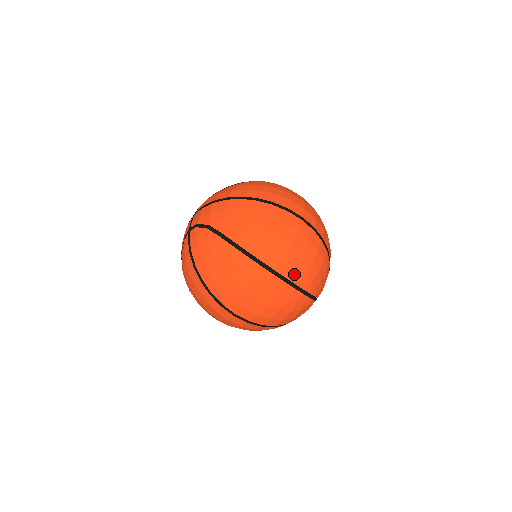
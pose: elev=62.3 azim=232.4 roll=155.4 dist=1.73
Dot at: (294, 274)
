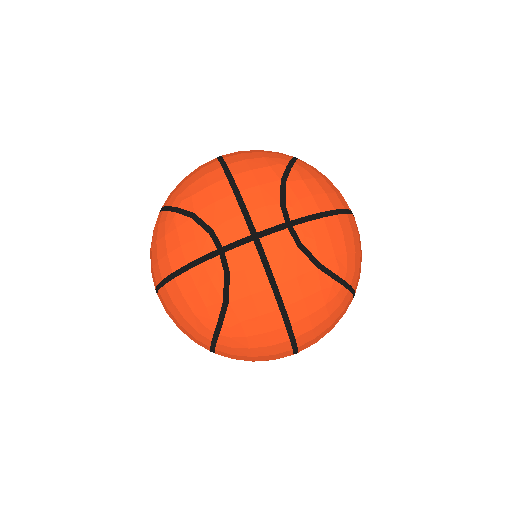
Dot at: occluded
